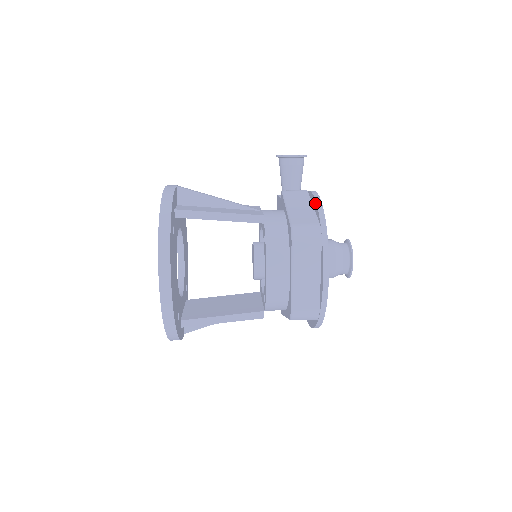
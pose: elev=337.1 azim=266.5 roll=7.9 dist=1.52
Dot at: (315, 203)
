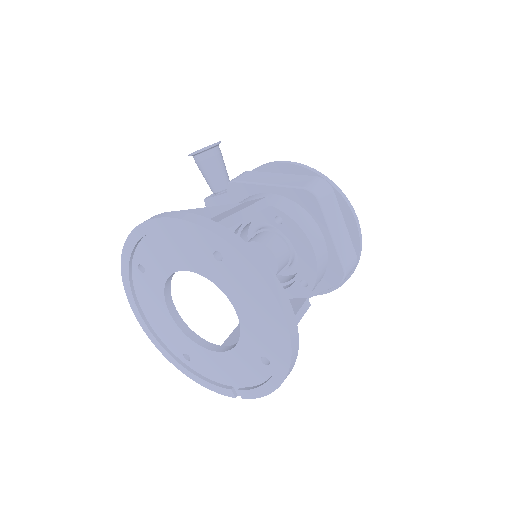
Dot at: (289, 166)
